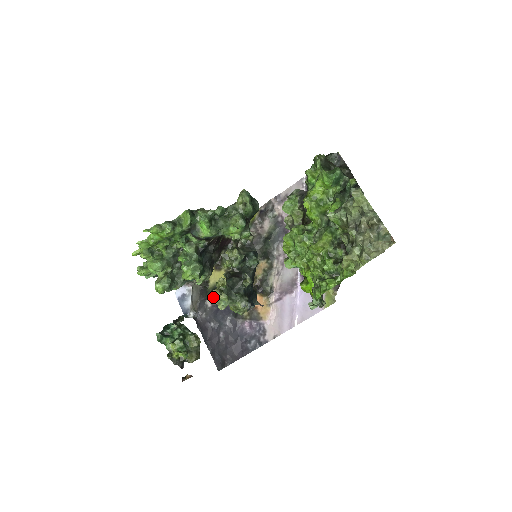
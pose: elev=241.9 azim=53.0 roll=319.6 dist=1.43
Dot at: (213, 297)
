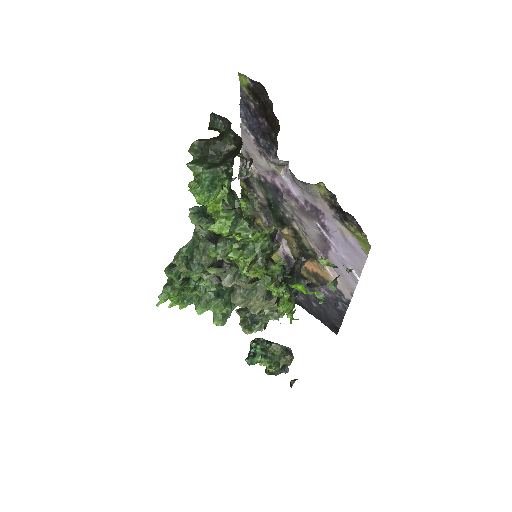
Dot at: occluded
